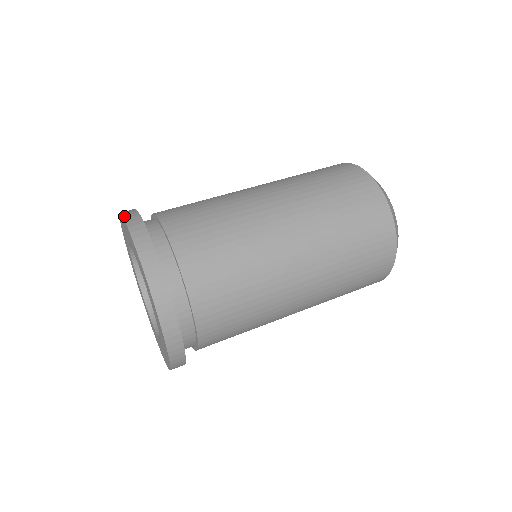
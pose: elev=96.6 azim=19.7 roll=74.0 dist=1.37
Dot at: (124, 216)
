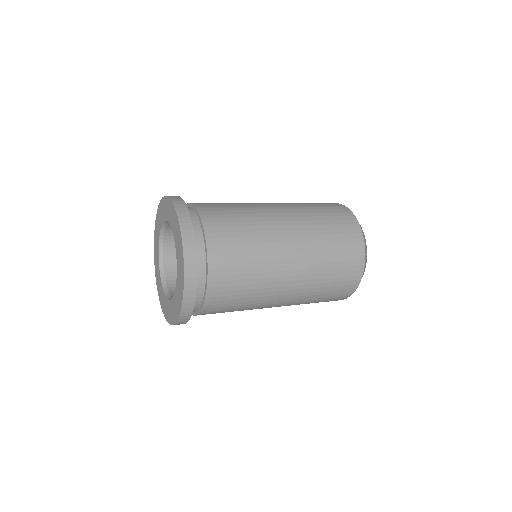
Dot at: (184, 251)
